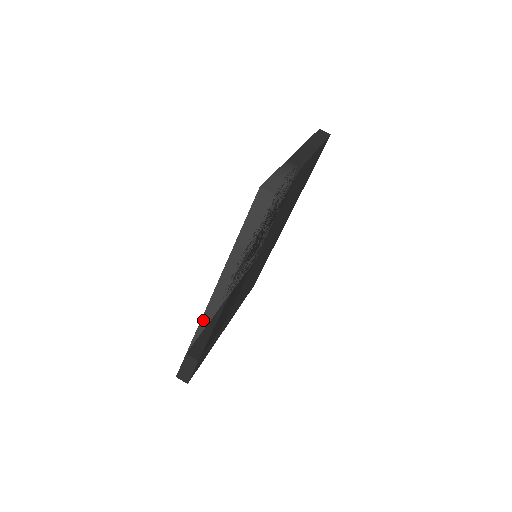
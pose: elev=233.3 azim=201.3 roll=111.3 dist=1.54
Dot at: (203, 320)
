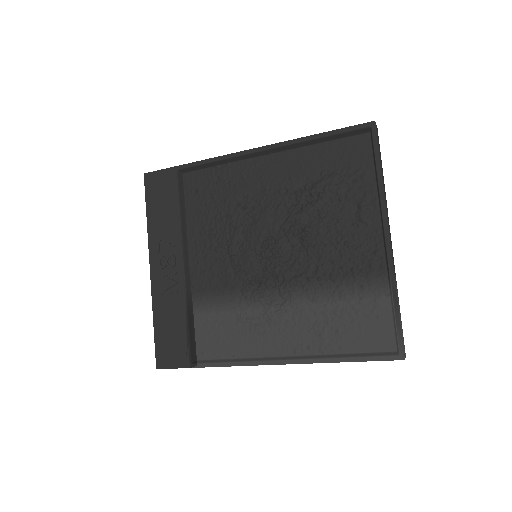
Dot at: occluded
